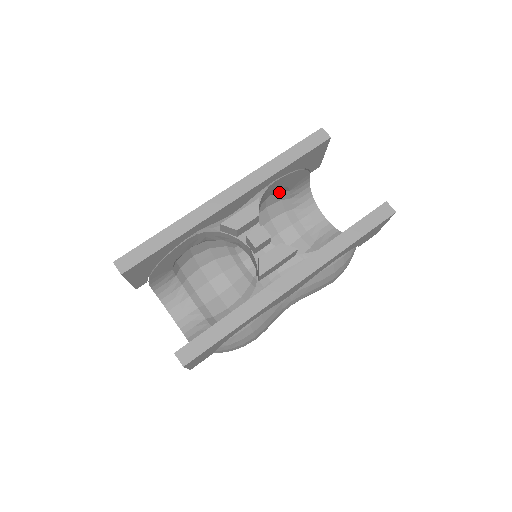
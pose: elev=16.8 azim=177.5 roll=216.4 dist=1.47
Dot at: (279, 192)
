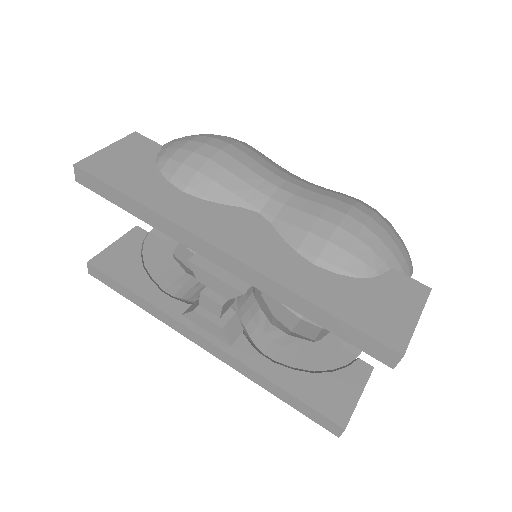
Dot at: occluded
